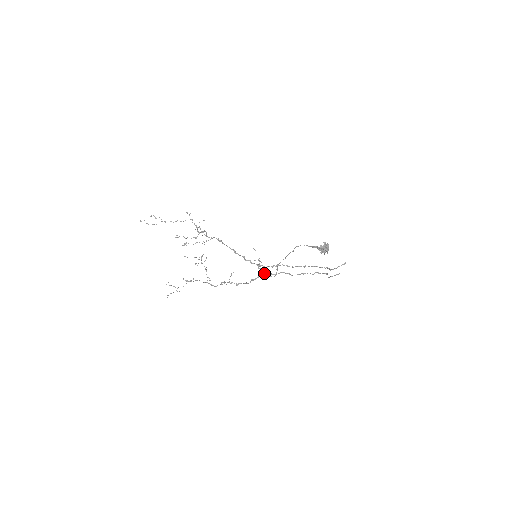
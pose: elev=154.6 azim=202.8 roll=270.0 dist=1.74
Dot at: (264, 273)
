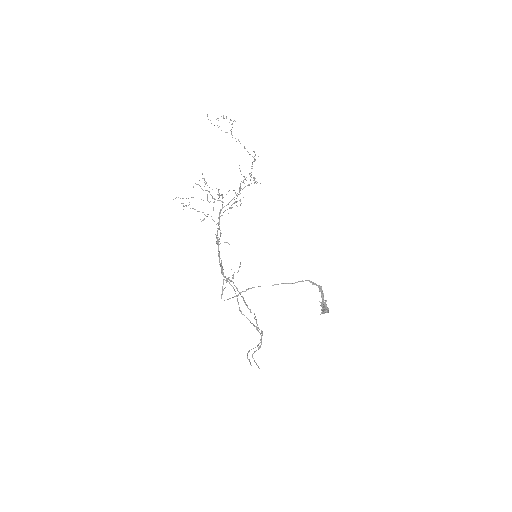
Dot at: (222, 288)
